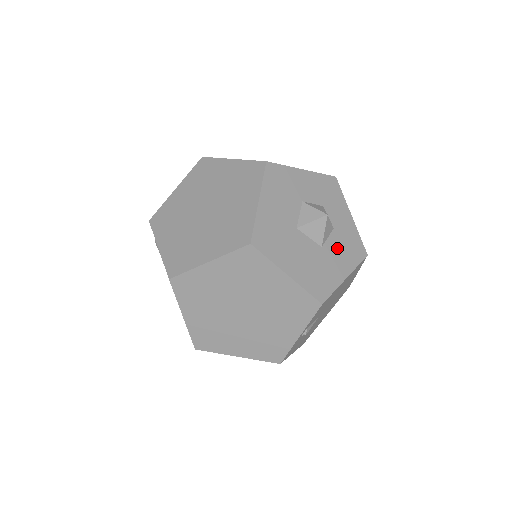
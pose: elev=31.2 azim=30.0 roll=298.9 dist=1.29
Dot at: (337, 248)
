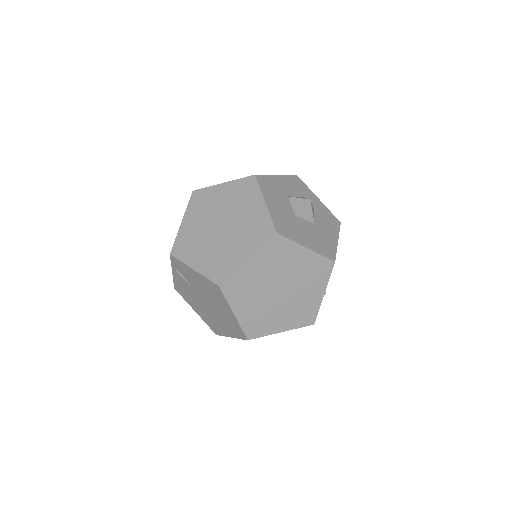
Dot at: (323, 223)
